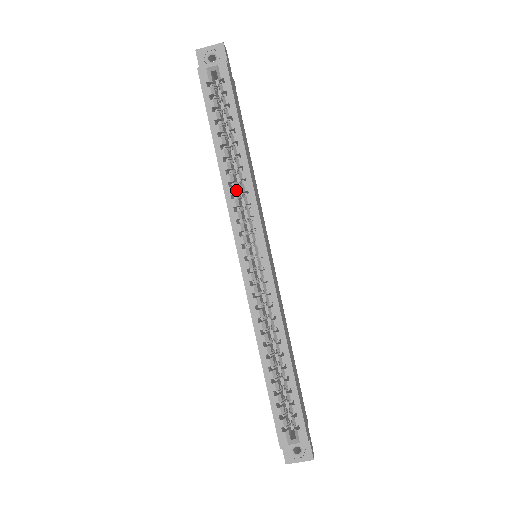
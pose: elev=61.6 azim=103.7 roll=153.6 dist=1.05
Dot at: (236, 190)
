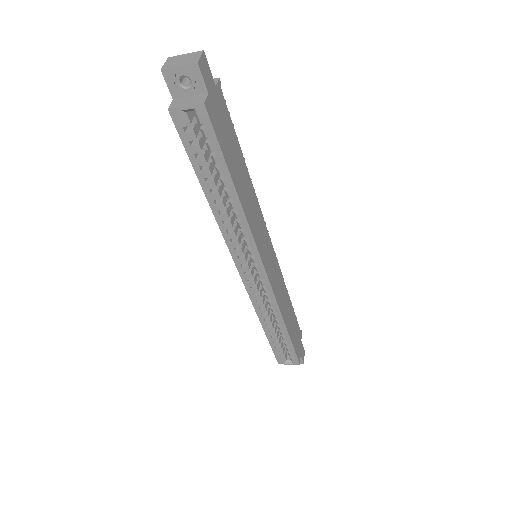
Dot at: (231, 224)
